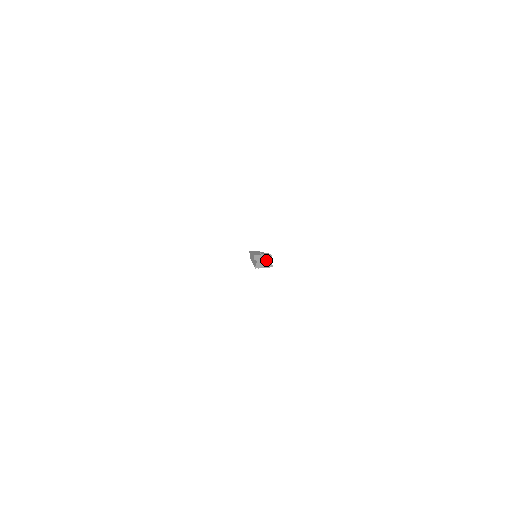
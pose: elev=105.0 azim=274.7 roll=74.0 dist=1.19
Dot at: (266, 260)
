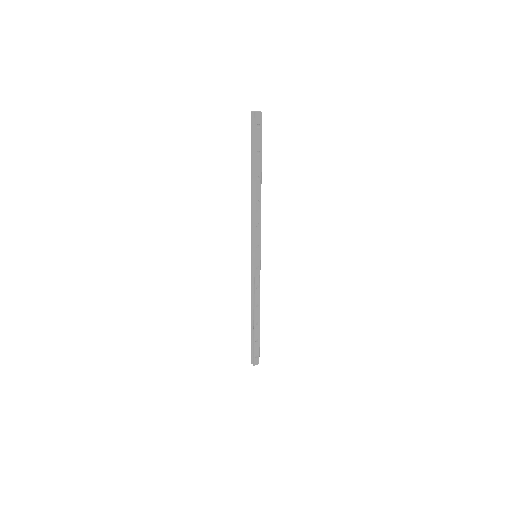
Dot at: (258, 111)
